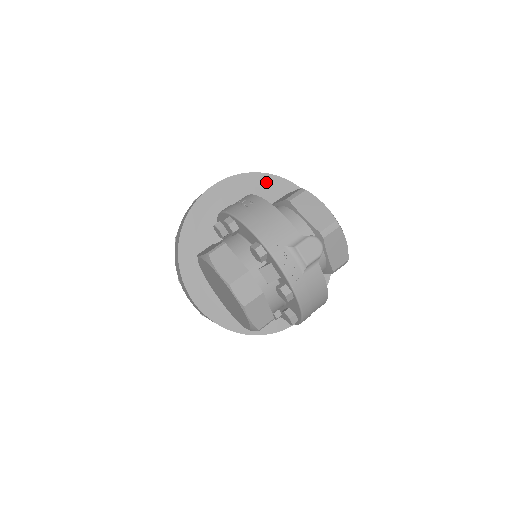
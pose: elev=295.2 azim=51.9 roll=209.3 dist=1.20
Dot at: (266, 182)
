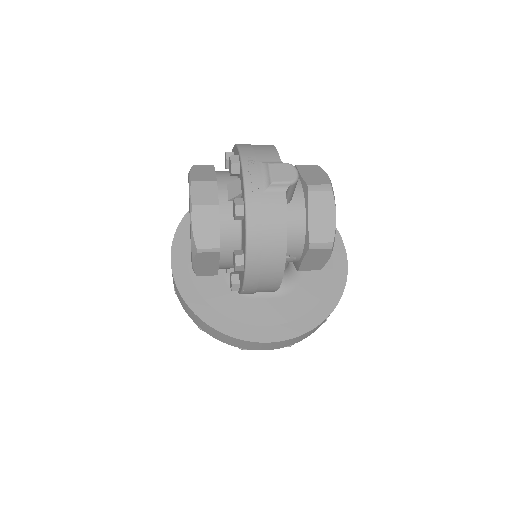
Dot at: occluded
